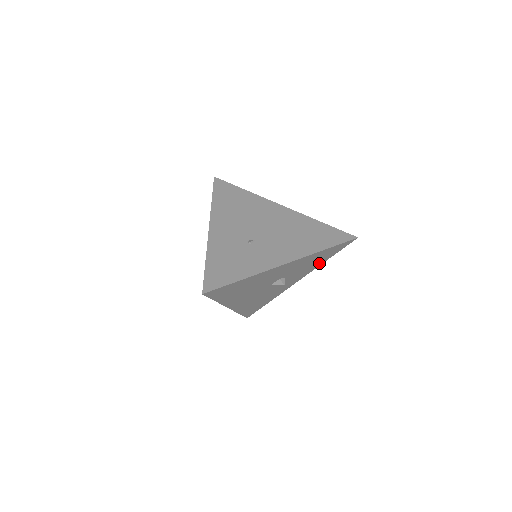
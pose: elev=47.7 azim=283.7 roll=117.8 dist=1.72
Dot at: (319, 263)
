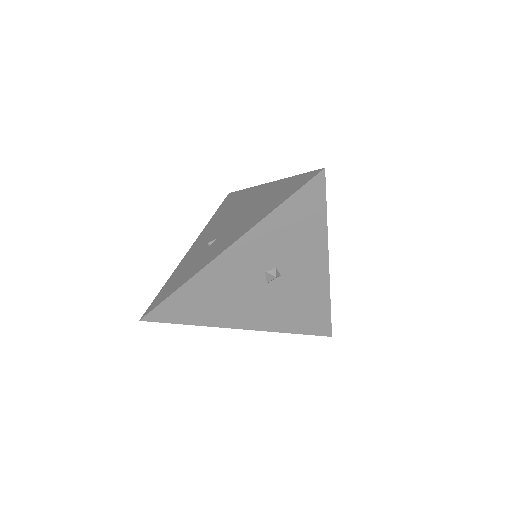
Dot at: (317, 229)
